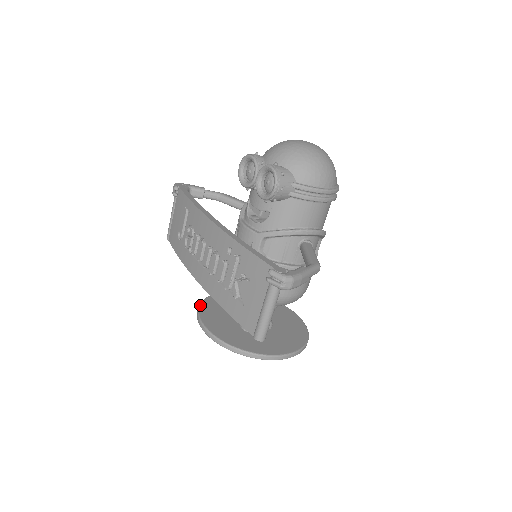
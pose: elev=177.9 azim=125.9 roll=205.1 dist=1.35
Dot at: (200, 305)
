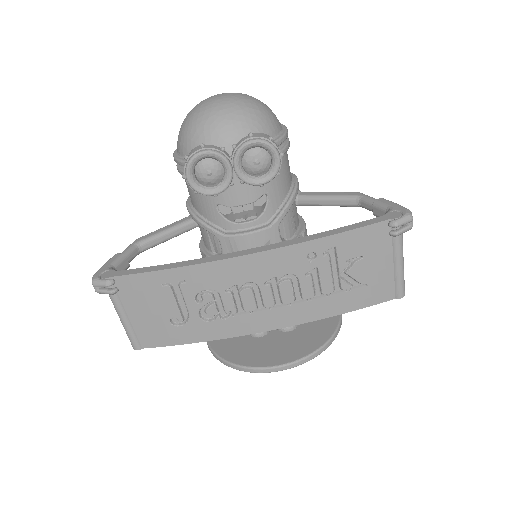
Dot at: (232, 363)
